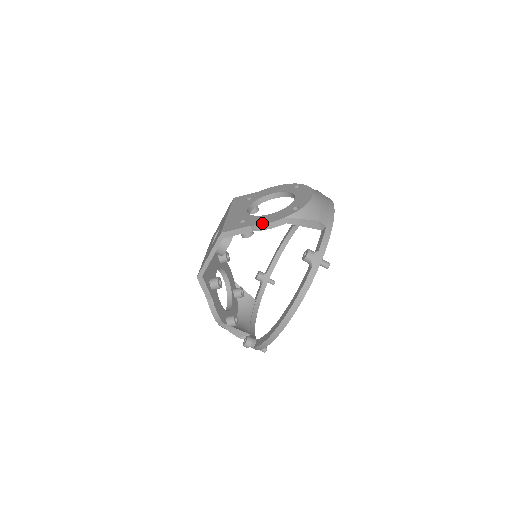
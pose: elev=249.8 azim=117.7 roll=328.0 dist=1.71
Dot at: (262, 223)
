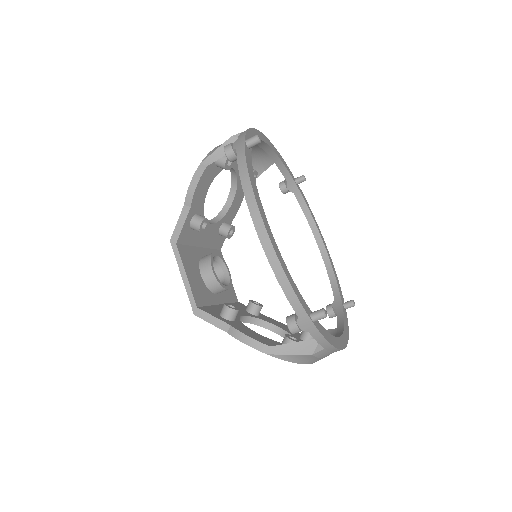
Dot at: (188, 190)
